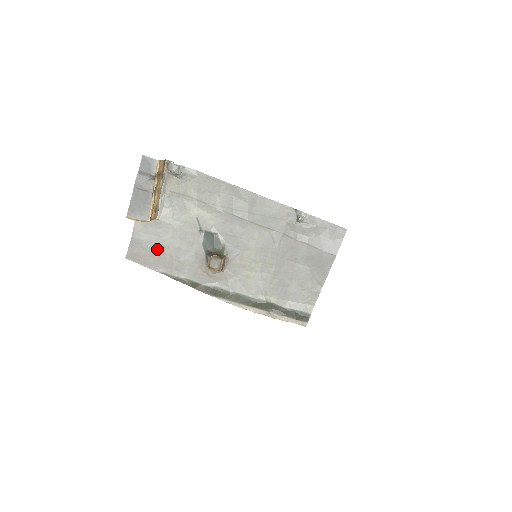
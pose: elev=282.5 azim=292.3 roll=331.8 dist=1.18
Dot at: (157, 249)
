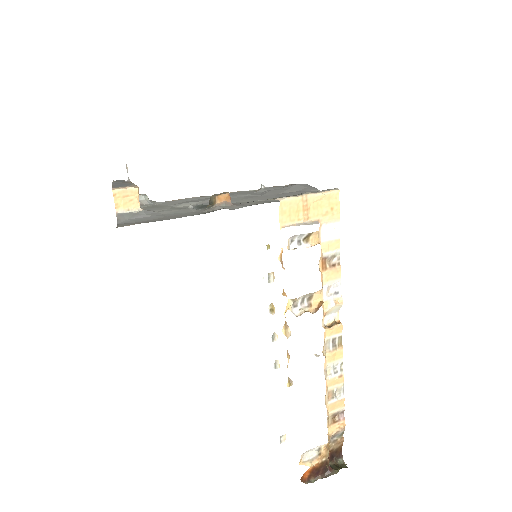
Dot at: (152, 219)
